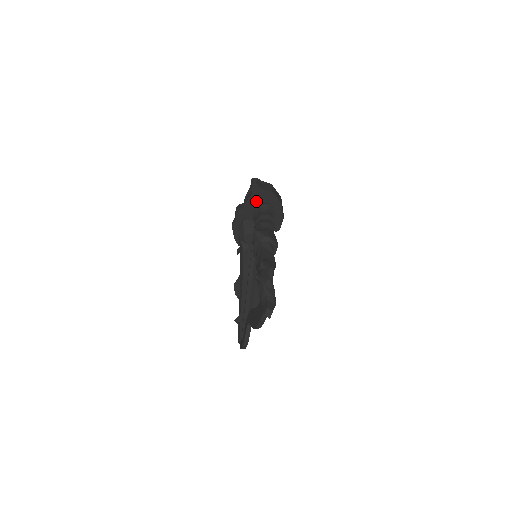
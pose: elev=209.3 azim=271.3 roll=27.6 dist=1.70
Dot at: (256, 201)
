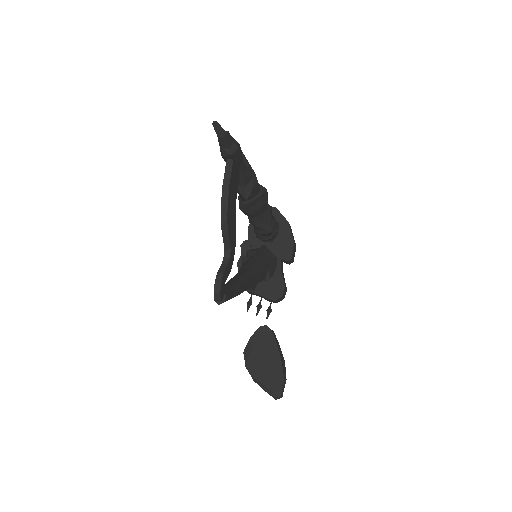
Dot at: occluded
